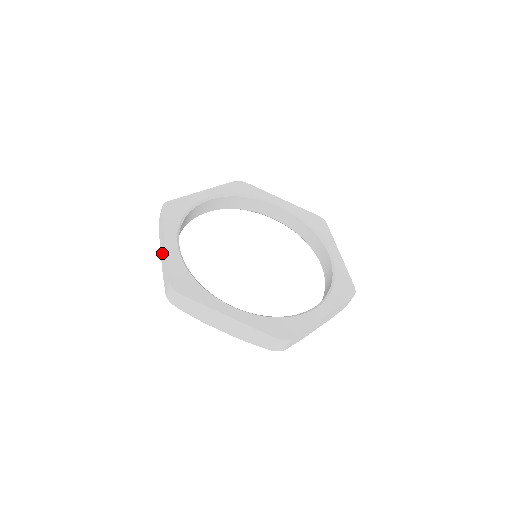
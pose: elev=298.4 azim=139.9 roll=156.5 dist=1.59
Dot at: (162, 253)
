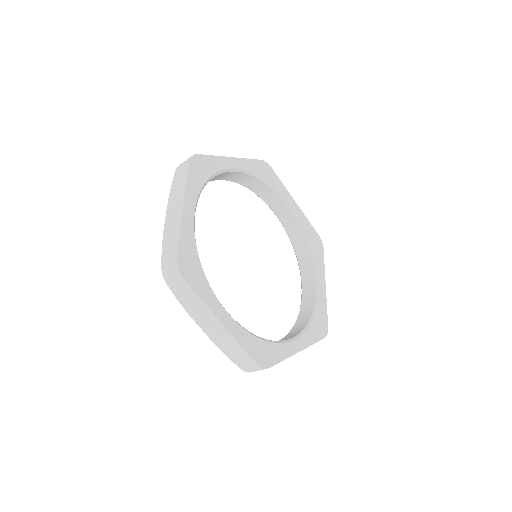
Dot at: (171, 213)
